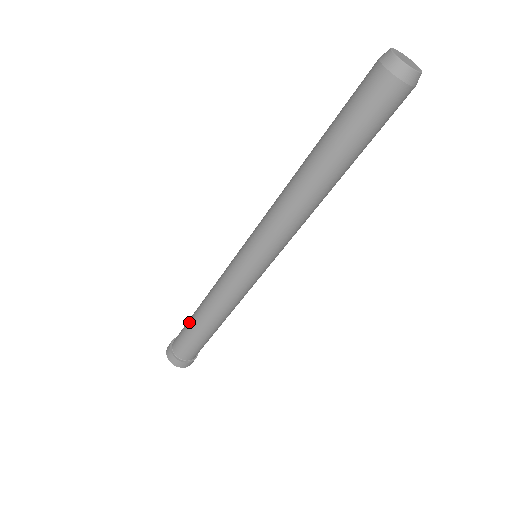
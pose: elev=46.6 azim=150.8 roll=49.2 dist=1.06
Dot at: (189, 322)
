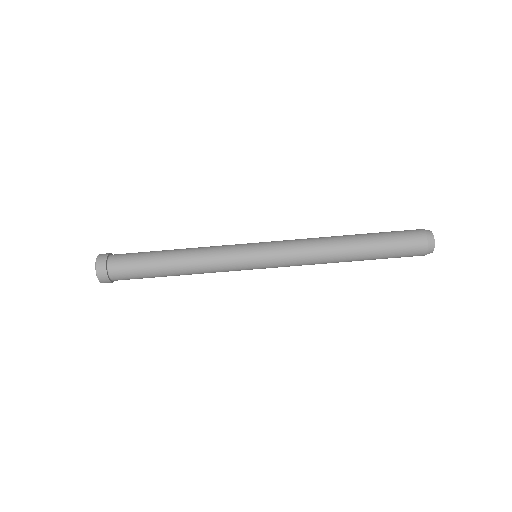
Dot at: (151, 256)
